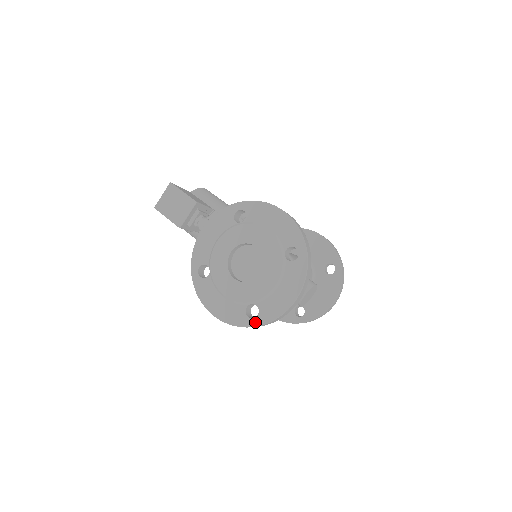
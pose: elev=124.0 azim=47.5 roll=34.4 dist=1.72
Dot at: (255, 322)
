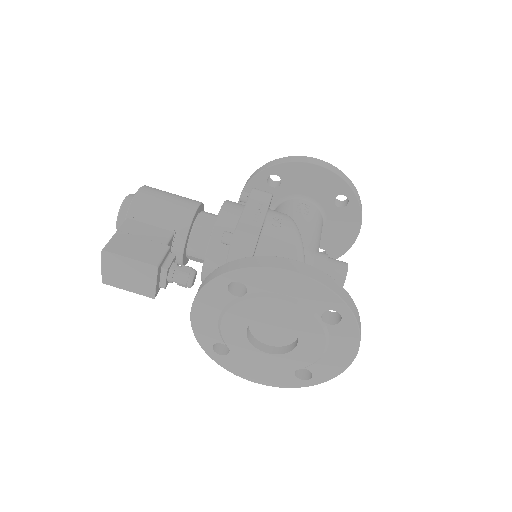
Dot at: (312, 383)
